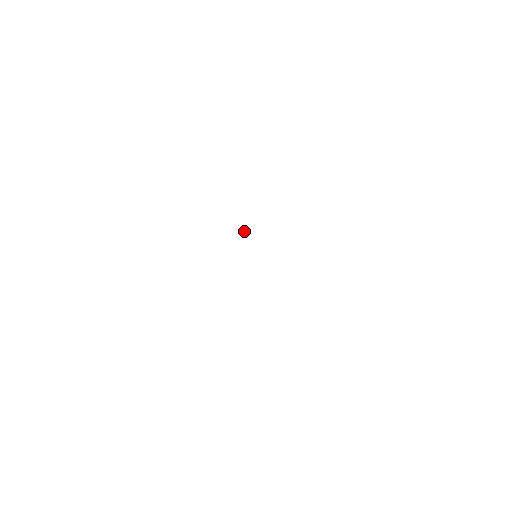
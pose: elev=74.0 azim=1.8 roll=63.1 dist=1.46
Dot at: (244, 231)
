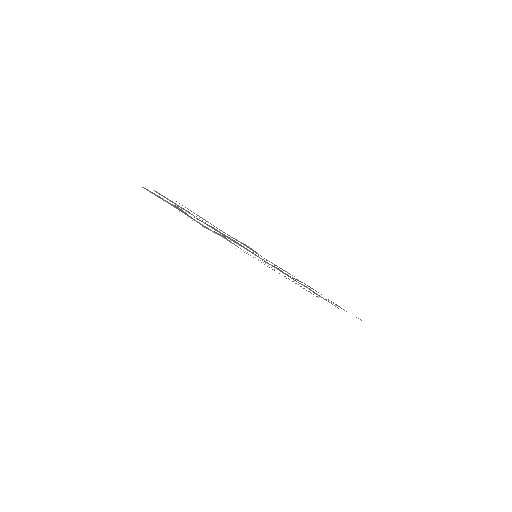
Dot at: occluded
